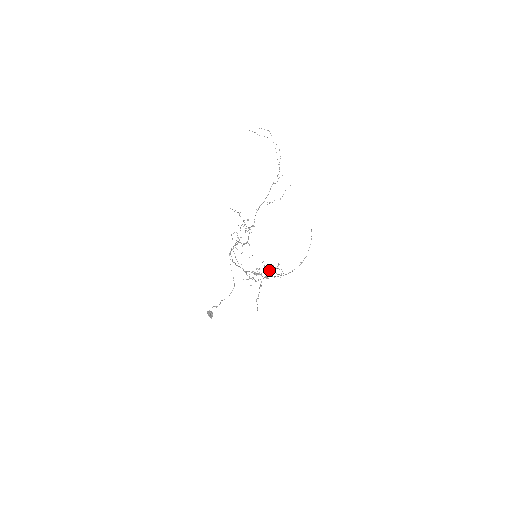
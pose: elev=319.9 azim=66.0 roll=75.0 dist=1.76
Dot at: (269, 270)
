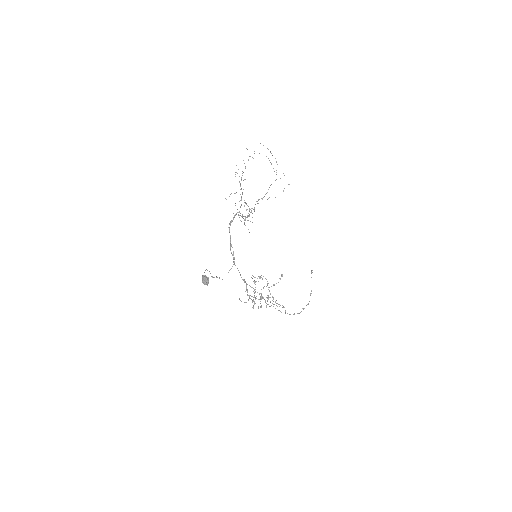
Dot at: occluded
